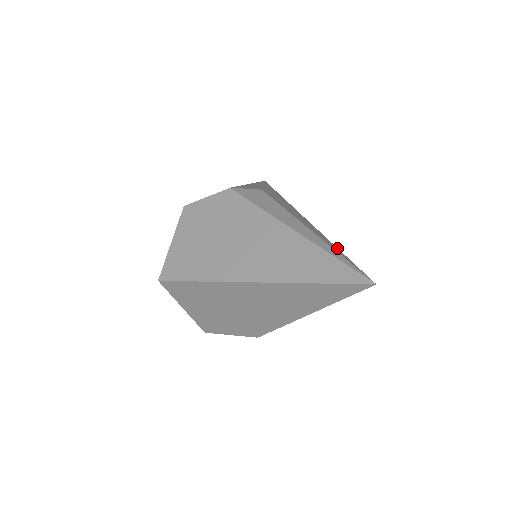
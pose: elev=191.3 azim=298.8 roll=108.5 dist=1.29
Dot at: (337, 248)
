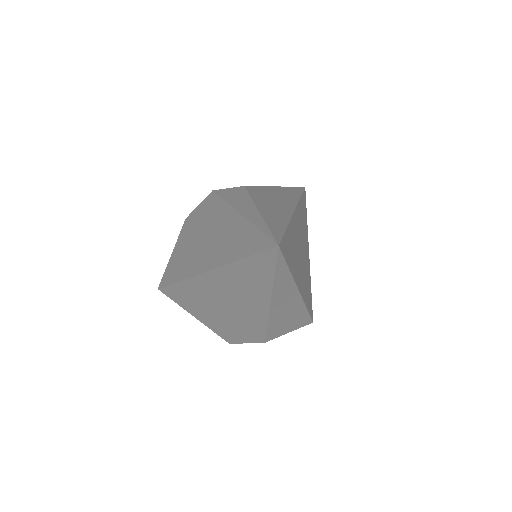
Dot at: (286, 223)
